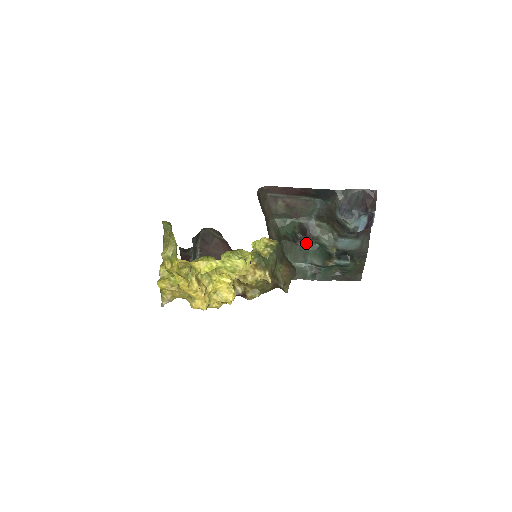
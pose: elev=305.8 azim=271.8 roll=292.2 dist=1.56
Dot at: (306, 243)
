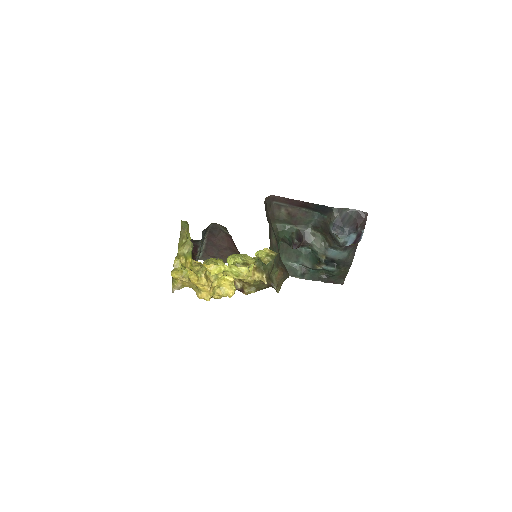
Dot at: (300, 247)
